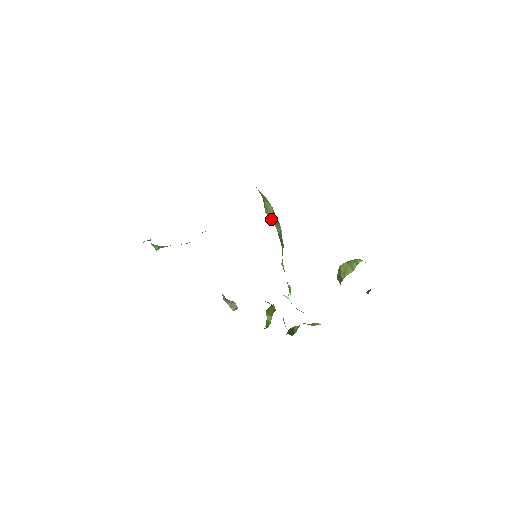
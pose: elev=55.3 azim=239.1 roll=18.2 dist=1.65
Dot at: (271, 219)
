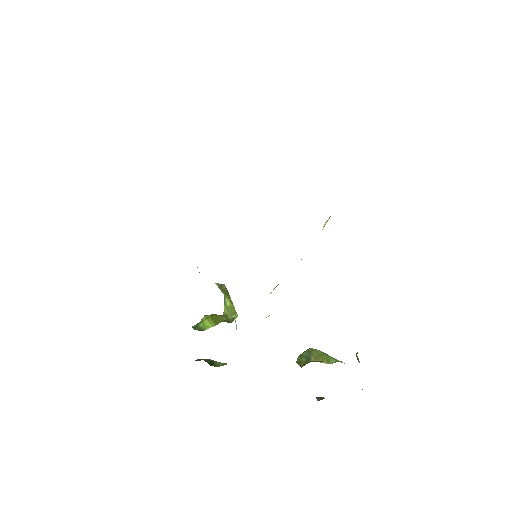
Dot at: occluded
